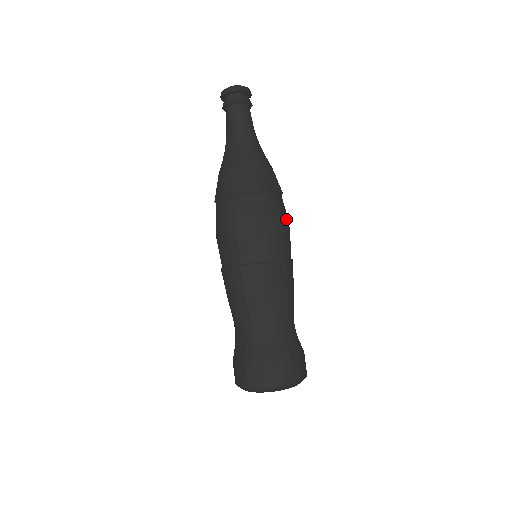
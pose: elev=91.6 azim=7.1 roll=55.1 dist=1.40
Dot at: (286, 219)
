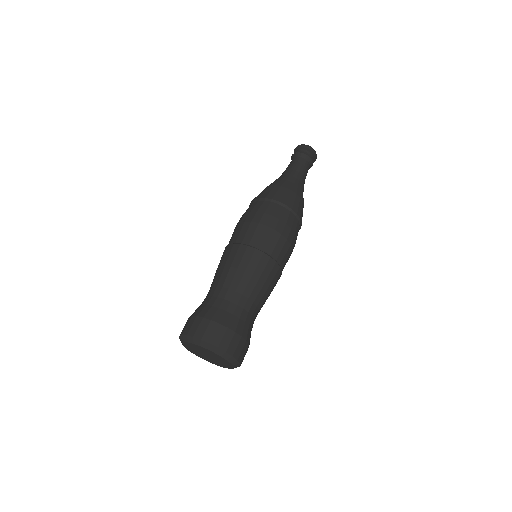
Dot at: (291, 234)
